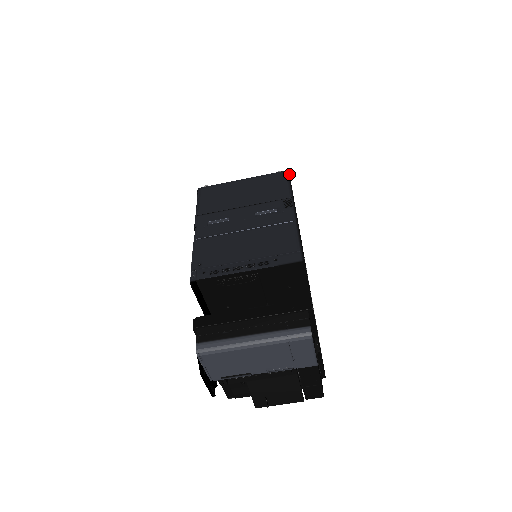
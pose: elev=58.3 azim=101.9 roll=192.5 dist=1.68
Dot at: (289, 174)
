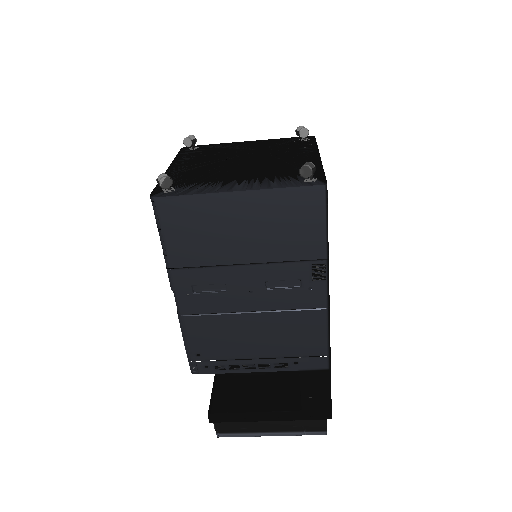
Dot at: (327, 197)
